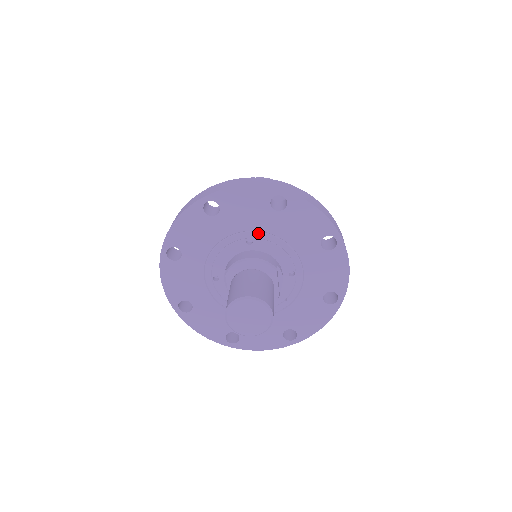
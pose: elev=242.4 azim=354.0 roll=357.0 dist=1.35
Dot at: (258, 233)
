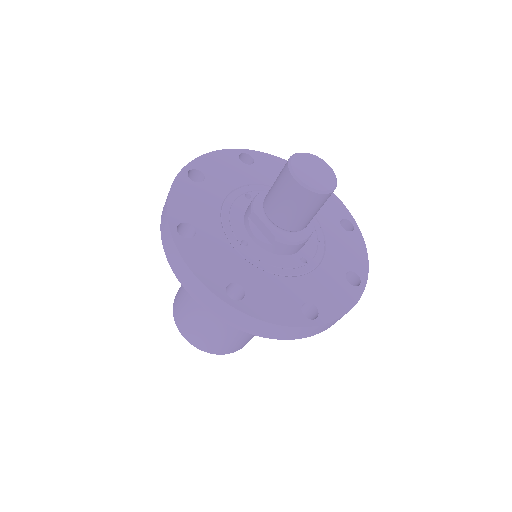
Dot at: (249, 186)
